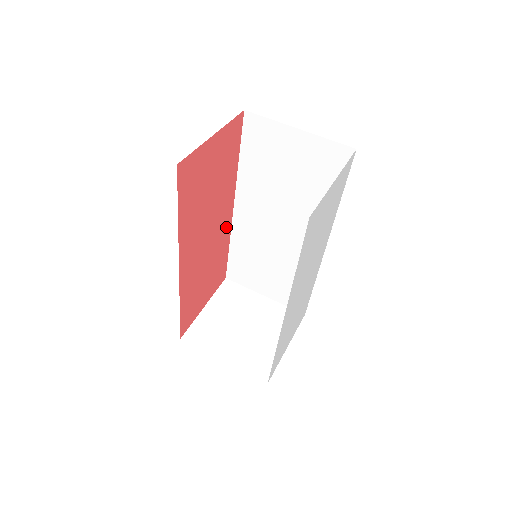
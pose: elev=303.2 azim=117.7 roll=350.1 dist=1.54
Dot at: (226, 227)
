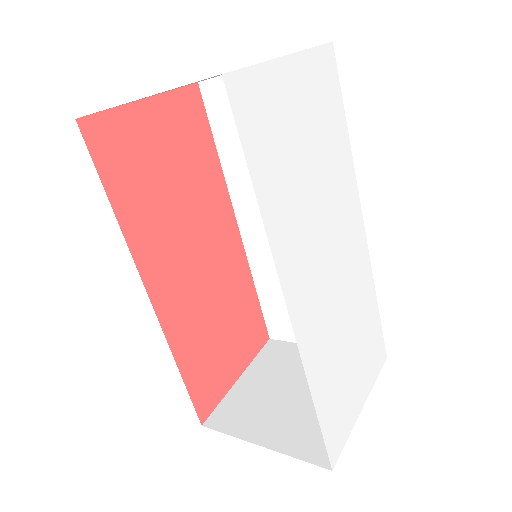
Dot at: (235, 253)
